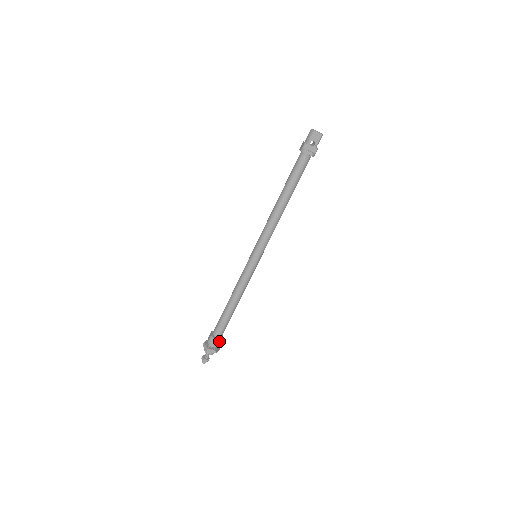
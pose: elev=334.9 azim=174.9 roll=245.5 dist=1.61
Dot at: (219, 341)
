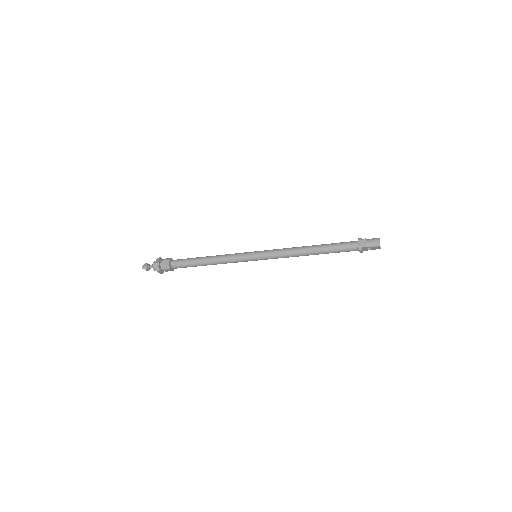
Dot at: occluded
